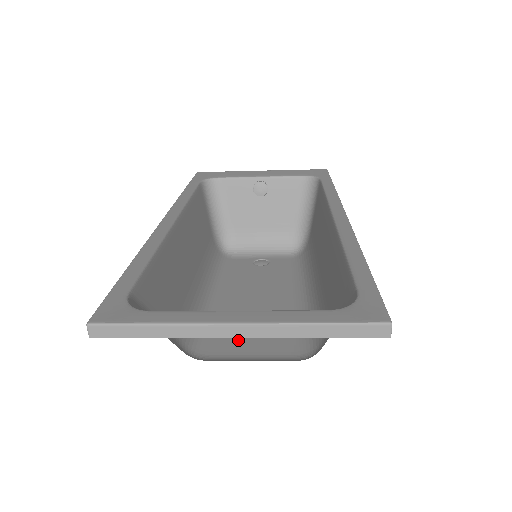
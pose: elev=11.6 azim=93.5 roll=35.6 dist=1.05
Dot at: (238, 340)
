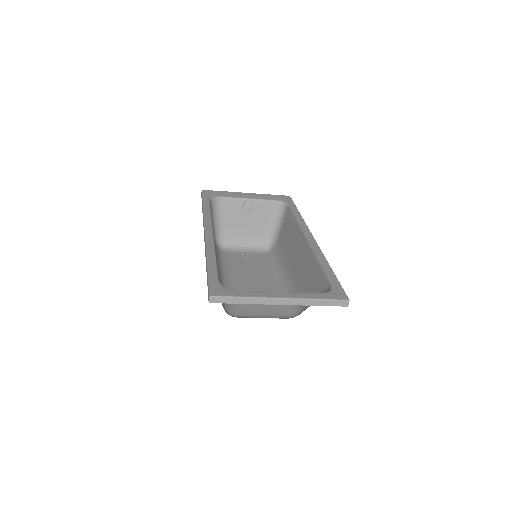
Dot at: (250, 307)
